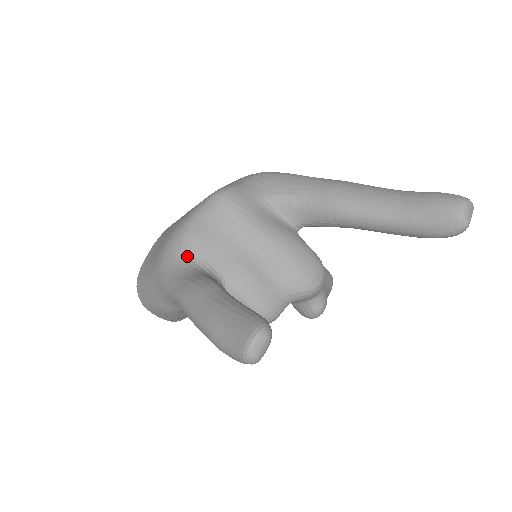
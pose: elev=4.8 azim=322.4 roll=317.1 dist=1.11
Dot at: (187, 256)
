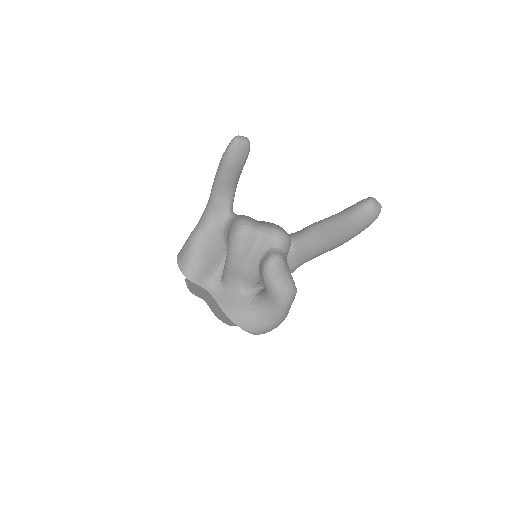
Dot at: occluded
